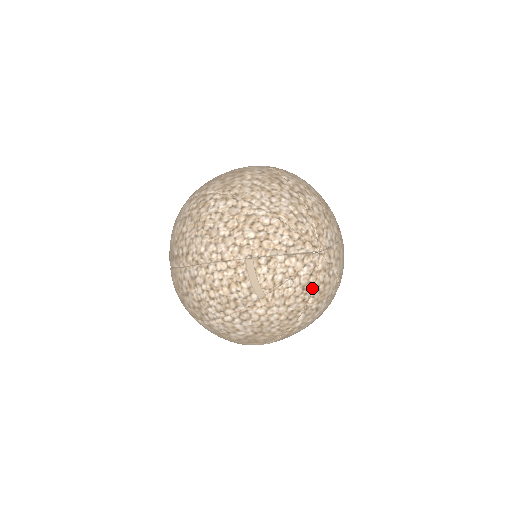
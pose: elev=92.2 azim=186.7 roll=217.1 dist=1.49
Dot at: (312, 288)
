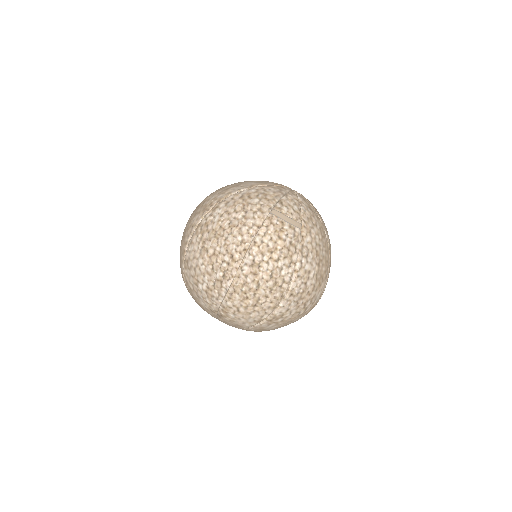
Dot at: (313, 208)
